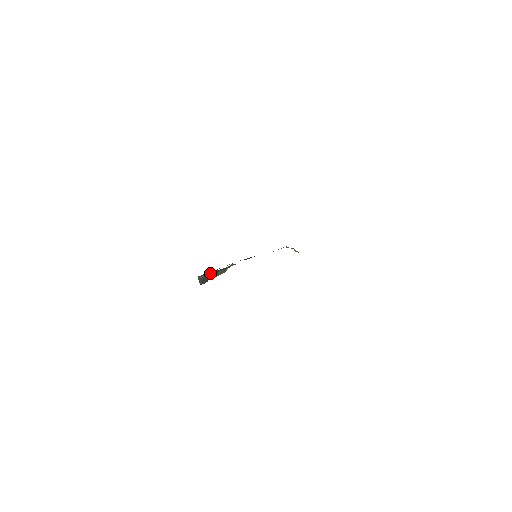
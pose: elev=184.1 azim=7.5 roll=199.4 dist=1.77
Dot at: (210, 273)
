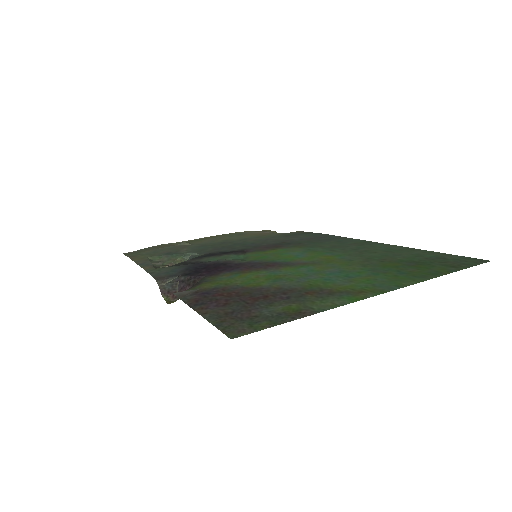
Dot at: (182, 279)
